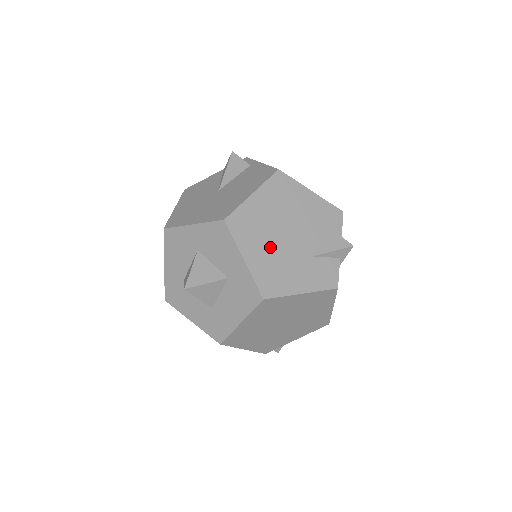
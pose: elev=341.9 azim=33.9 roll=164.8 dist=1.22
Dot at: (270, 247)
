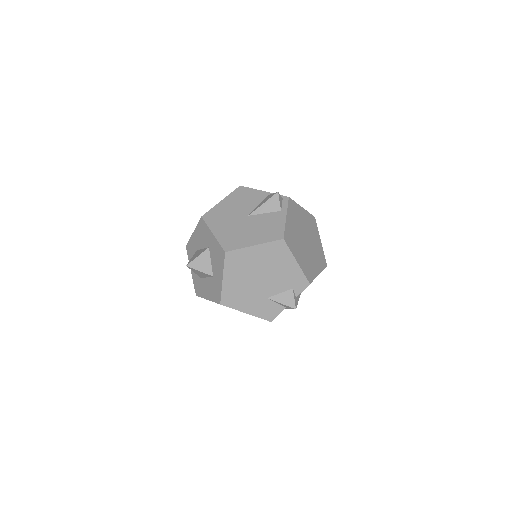
Dot at: (244, 280)
